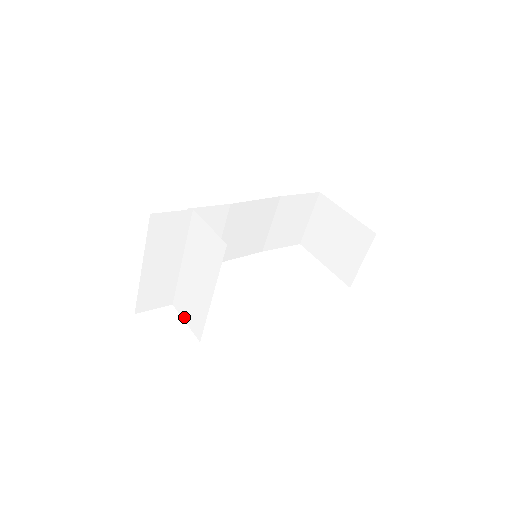
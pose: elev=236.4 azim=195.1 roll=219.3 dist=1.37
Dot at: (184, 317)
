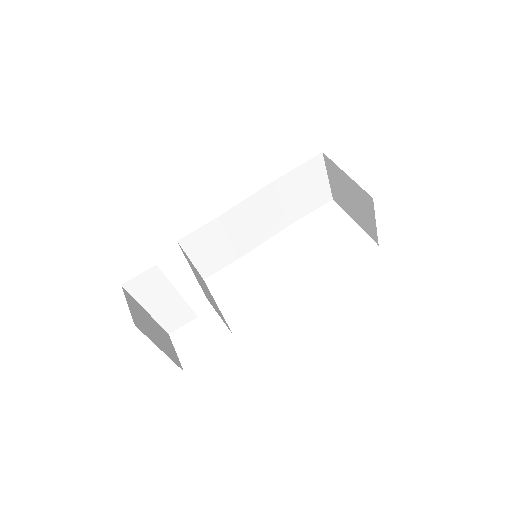
Dot at: occluded
